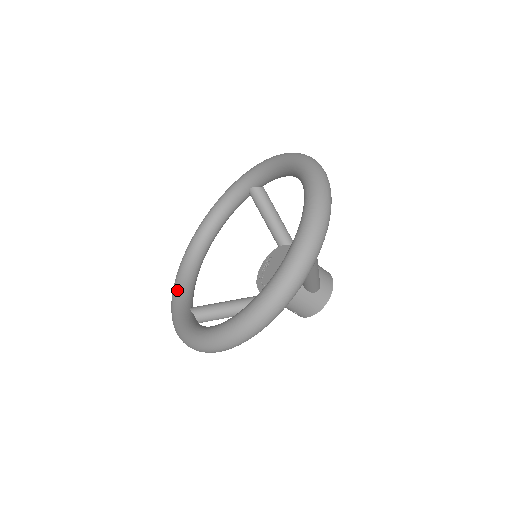
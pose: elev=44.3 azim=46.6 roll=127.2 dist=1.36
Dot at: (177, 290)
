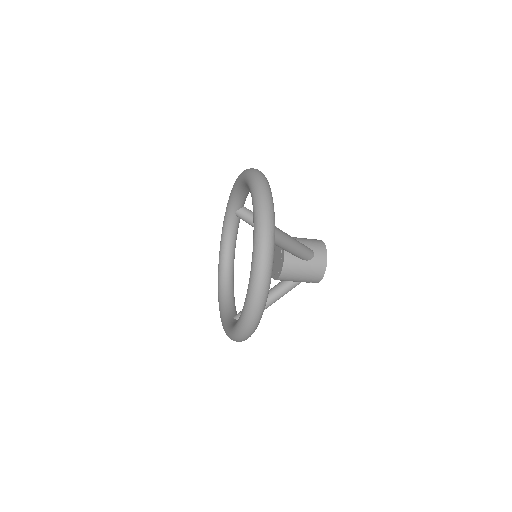
Dot at: (221, 310)
